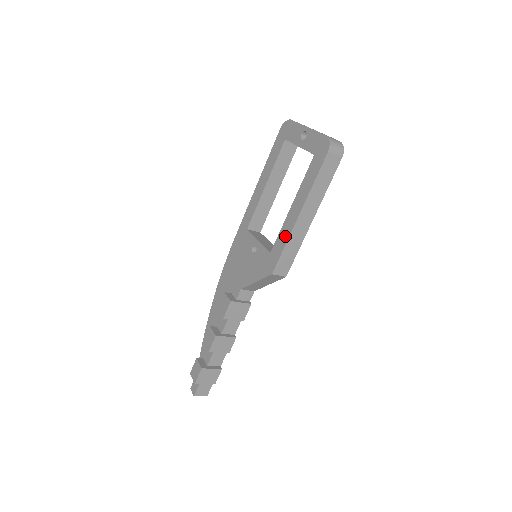
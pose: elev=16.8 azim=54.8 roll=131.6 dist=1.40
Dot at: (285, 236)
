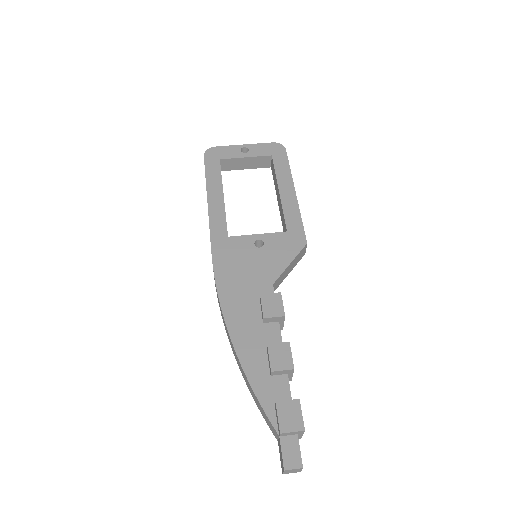
Dot at: (294, 211)
